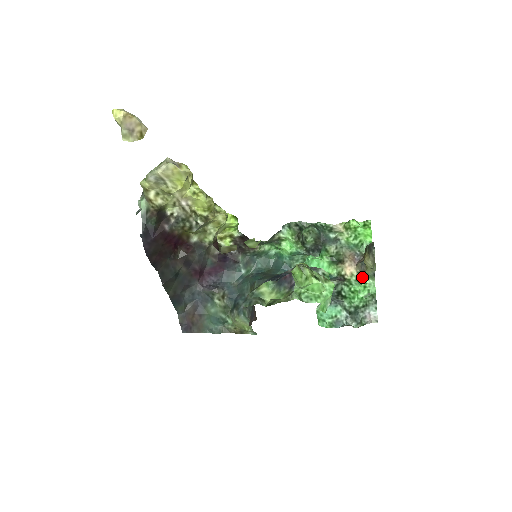
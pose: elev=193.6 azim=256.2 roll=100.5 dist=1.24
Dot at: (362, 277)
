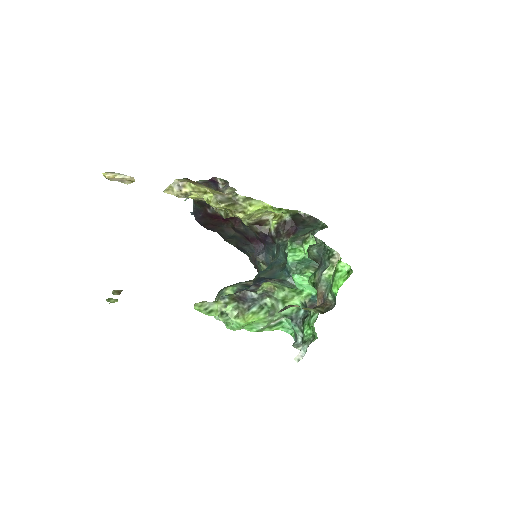
Dot at: occluded
